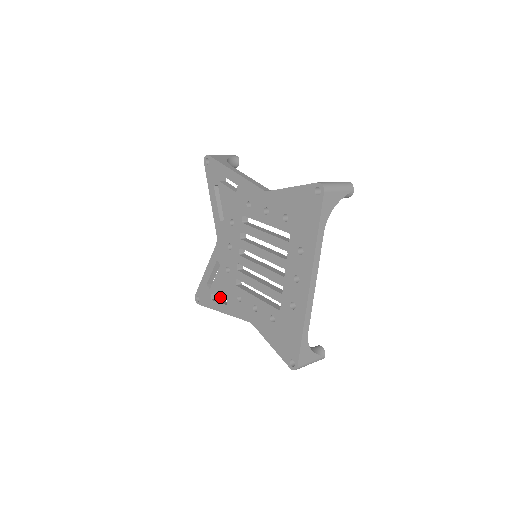
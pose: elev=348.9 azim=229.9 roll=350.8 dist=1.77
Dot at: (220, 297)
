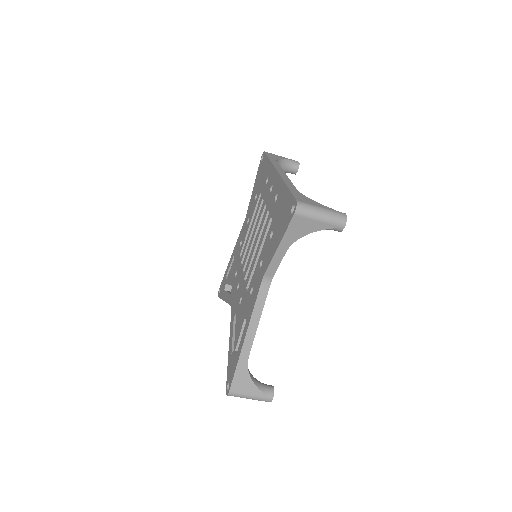
Dot at: (261, 385)
